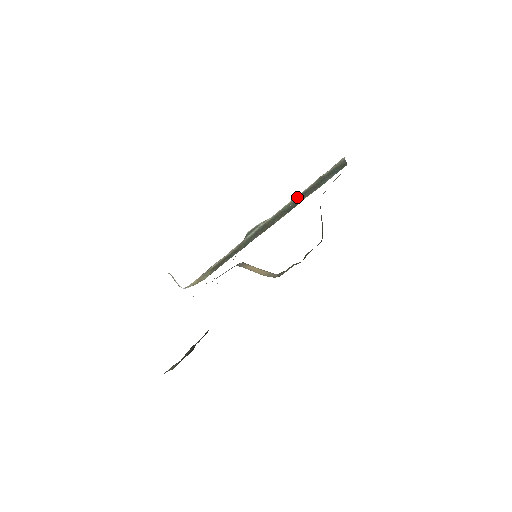
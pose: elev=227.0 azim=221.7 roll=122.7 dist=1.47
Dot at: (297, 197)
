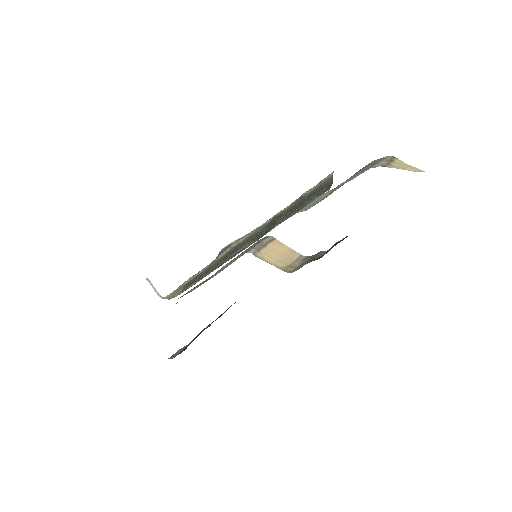
Dot at: (271, 219)
